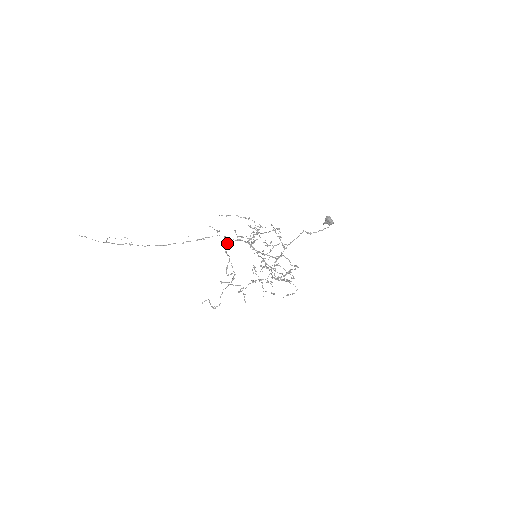
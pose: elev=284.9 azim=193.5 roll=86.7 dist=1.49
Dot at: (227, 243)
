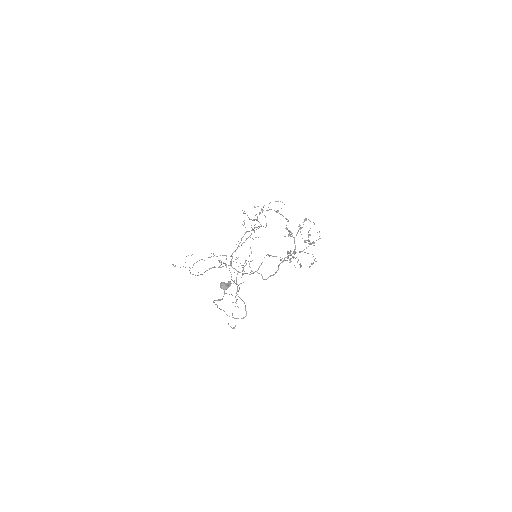
Dot at: occluded
